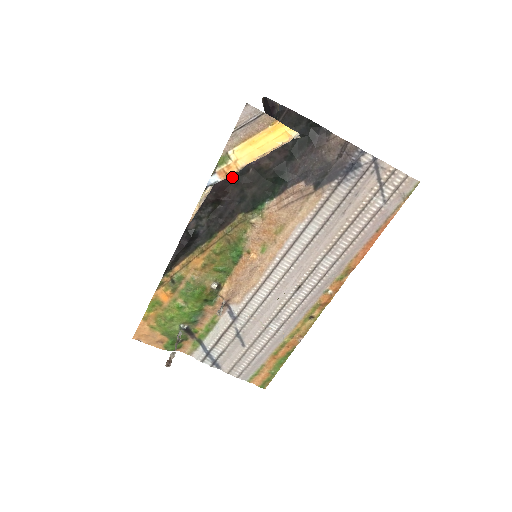
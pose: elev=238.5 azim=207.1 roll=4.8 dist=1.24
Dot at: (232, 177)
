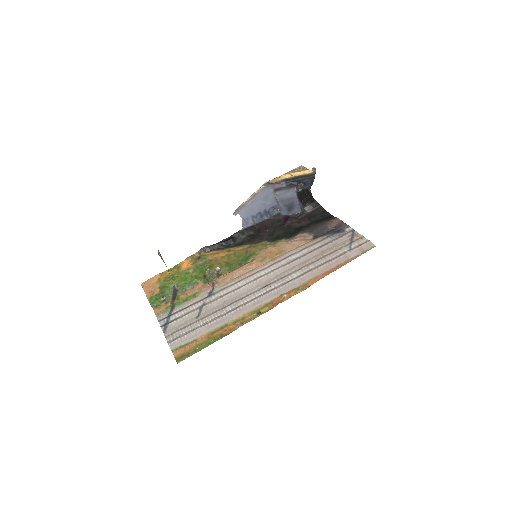
Dot at: (274, 224)
